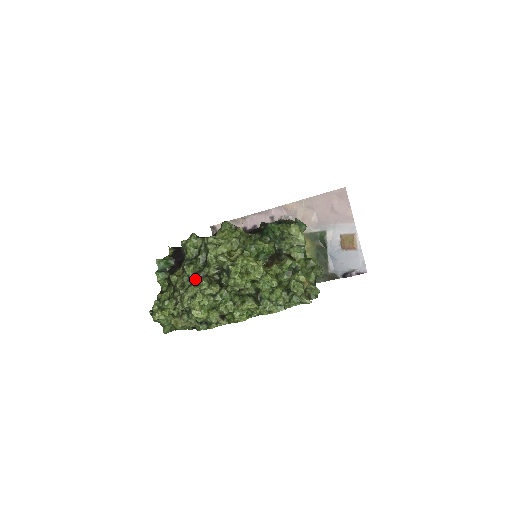
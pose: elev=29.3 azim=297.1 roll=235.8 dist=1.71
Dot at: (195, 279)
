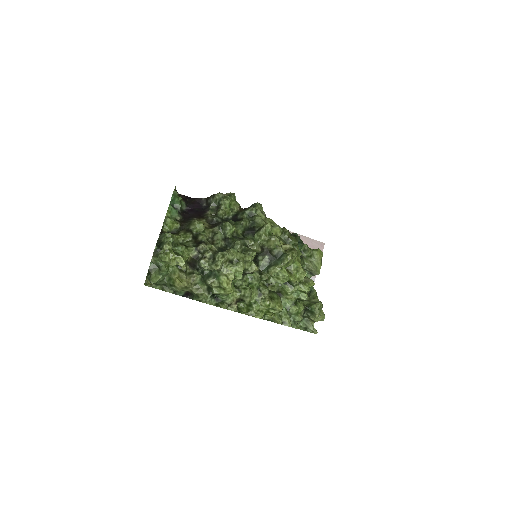
Dot at: (241, 244)
